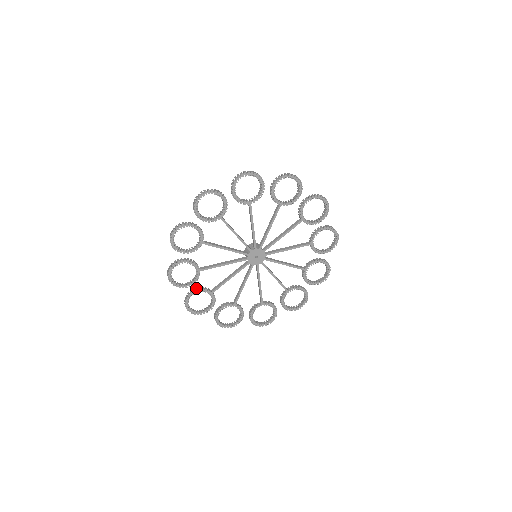
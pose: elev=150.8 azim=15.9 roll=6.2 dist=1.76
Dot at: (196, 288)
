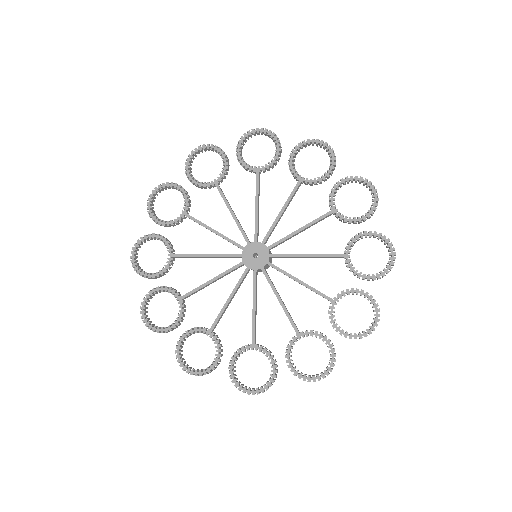
Dot at: (231, 357)
